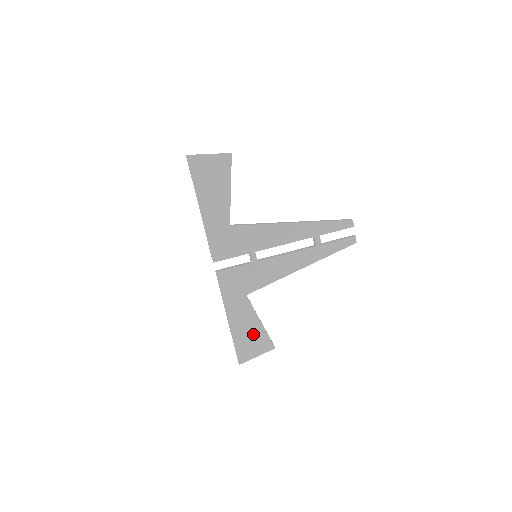
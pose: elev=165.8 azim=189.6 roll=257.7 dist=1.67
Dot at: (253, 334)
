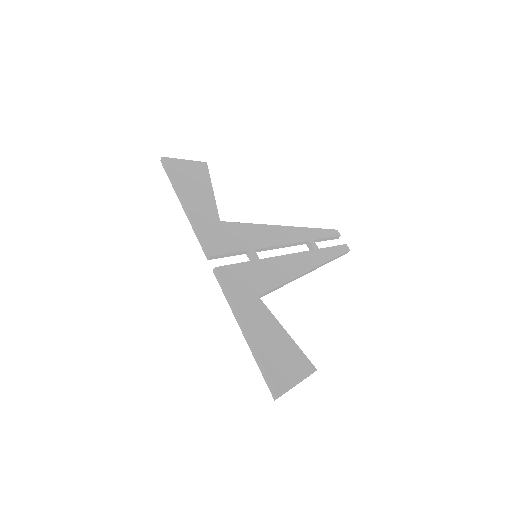
Dot at: (282, 349)
